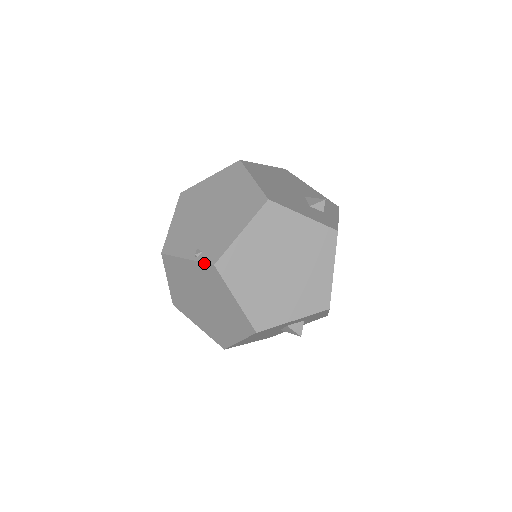
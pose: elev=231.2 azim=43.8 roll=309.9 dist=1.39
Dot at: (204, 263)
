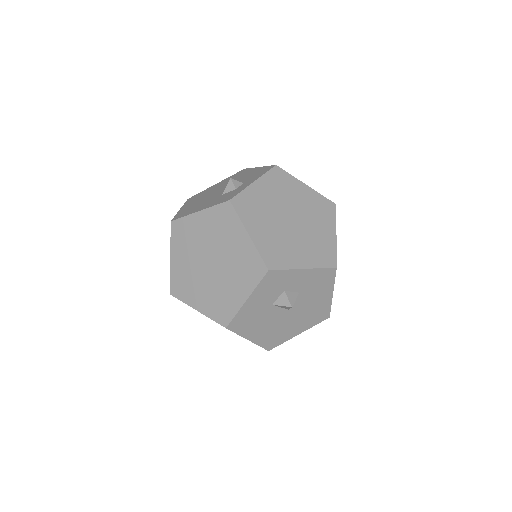
Dot at: occluded
